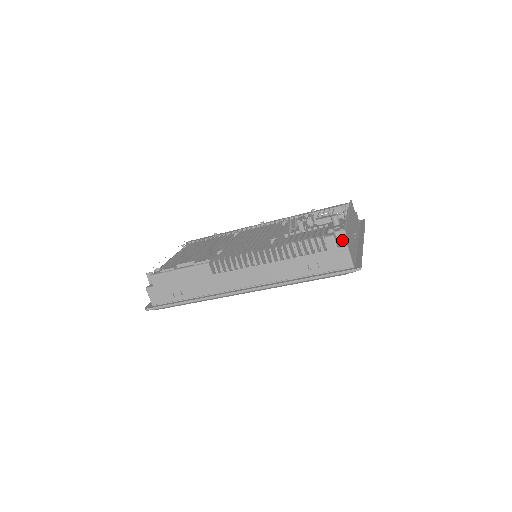
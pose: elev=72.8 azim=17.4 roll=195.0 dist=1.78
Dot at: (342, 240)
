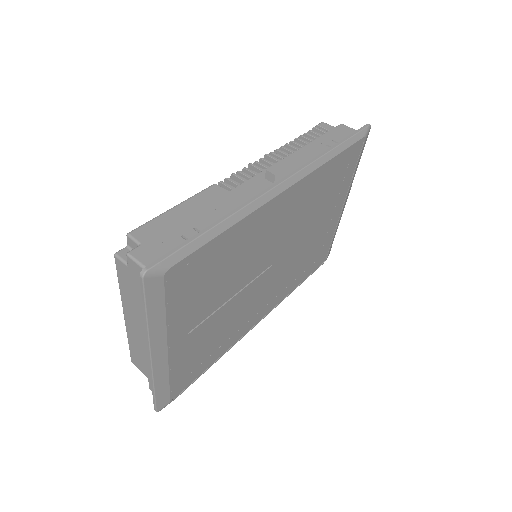
Dot at: occluded
